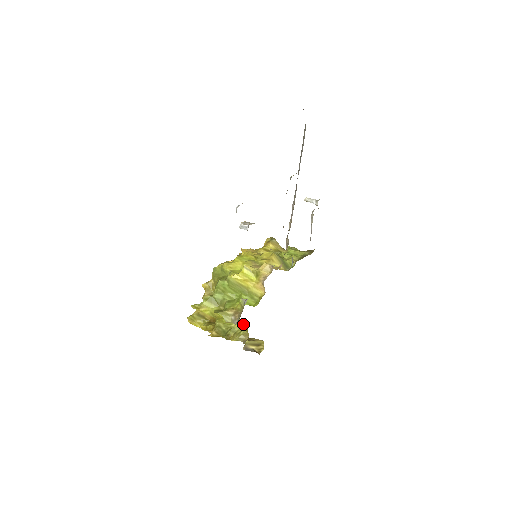
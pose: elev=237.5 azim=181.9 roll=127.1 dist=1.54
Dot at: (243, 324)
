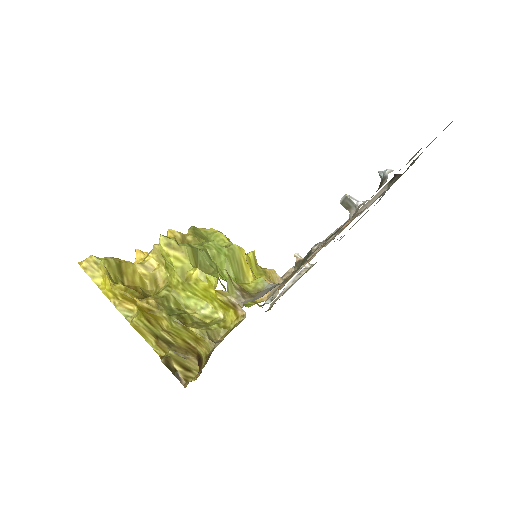
Dot at: (211, 319)
